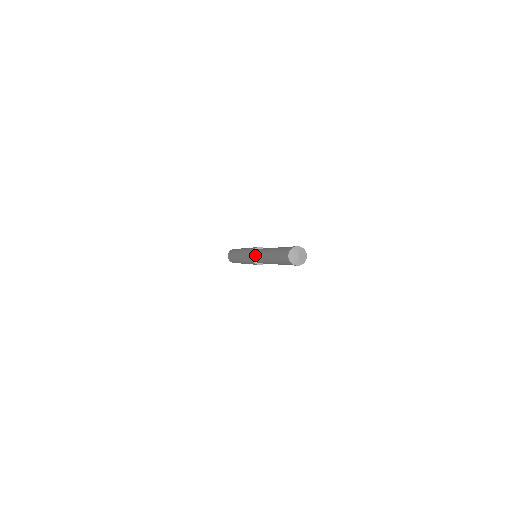
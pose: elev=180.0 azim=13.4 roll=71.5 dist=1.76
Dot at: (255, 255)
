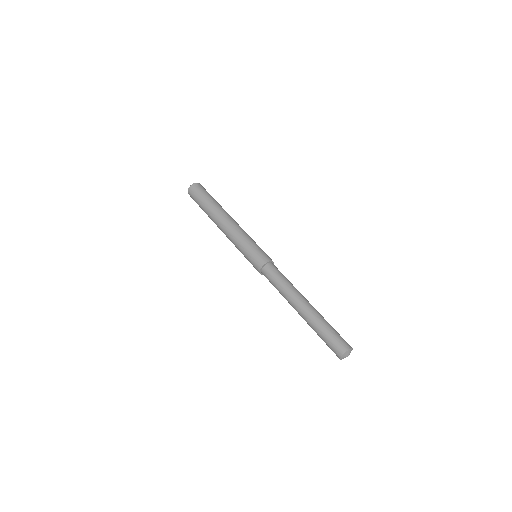
Dot at: (267, 276)
